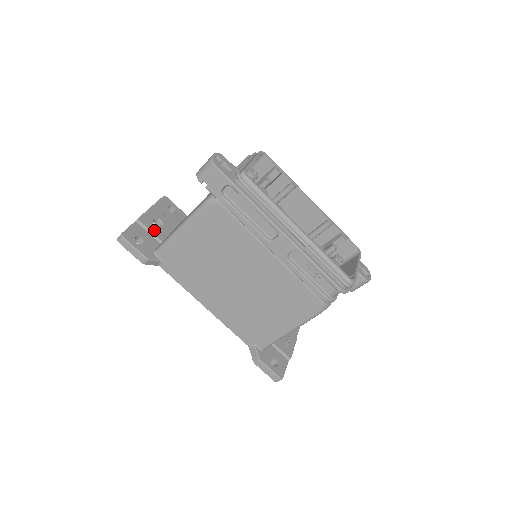
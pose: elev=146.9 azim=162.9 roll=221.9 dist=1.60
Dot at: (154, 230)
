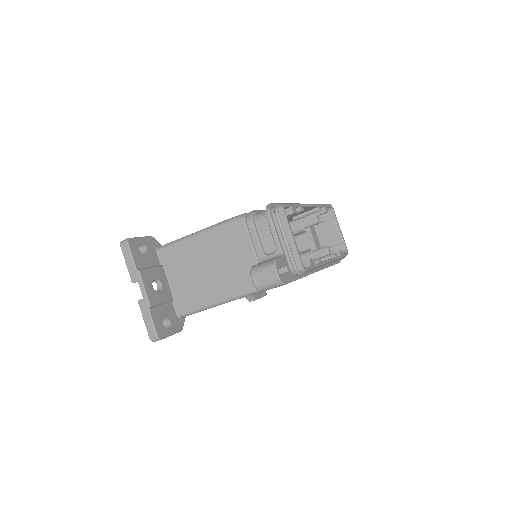
Dot at: (163, 298)
